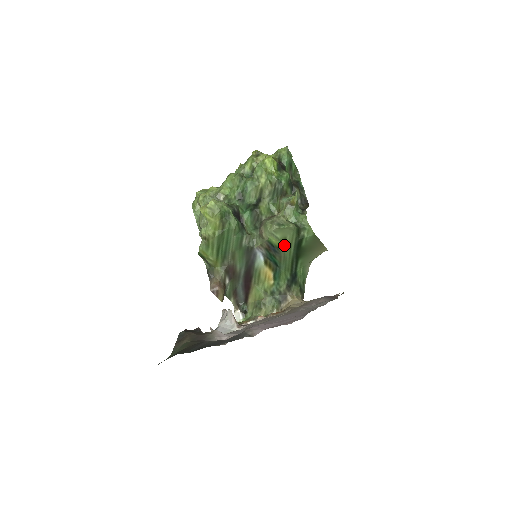
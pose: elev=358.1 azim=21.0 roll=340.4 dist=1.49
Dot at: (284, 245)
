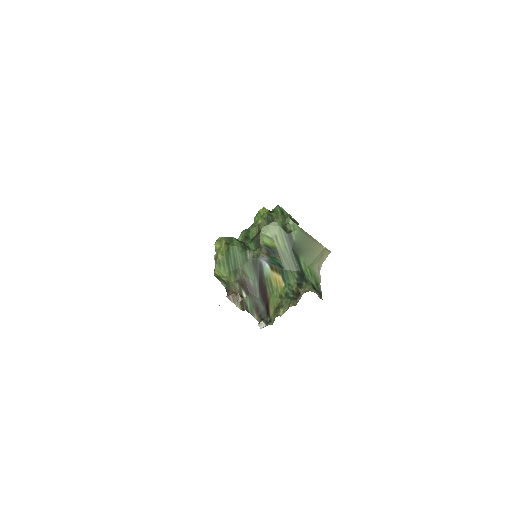
Dot at: (278, 243)
